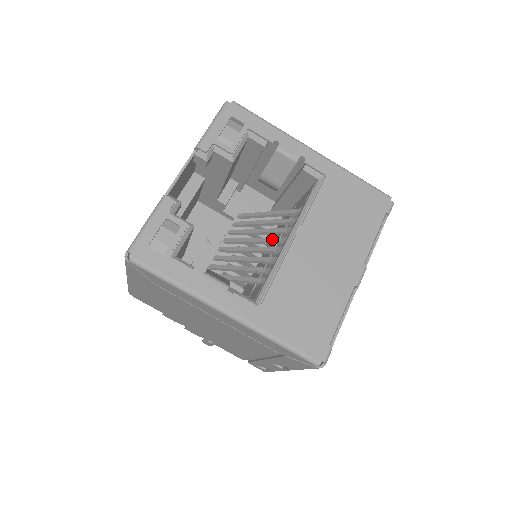
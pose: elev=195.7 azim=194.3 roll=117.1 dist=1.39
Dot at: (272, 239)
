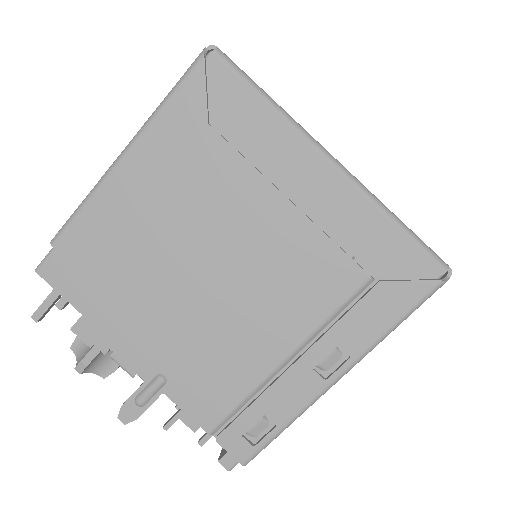
Dot at: occluded
